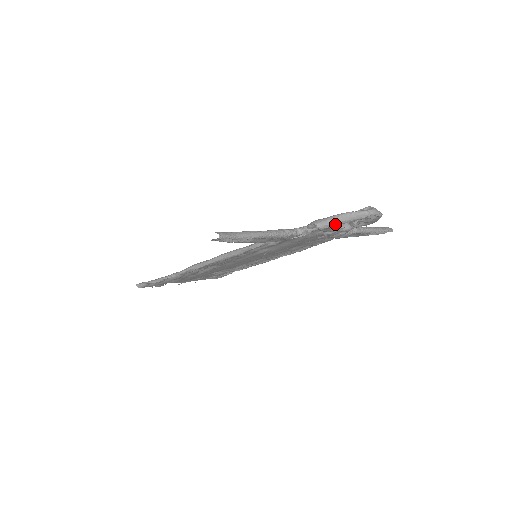
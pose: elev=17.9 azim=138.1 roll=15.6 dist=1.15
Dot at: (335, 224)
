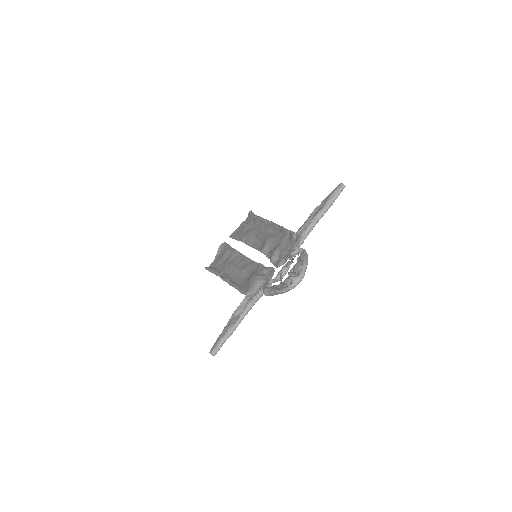
Dot at: (276, 294)
